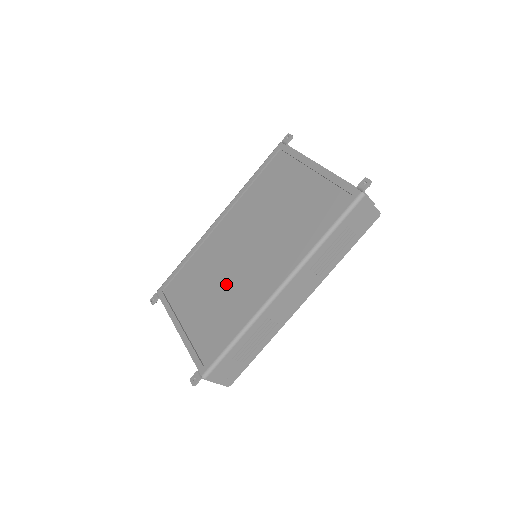
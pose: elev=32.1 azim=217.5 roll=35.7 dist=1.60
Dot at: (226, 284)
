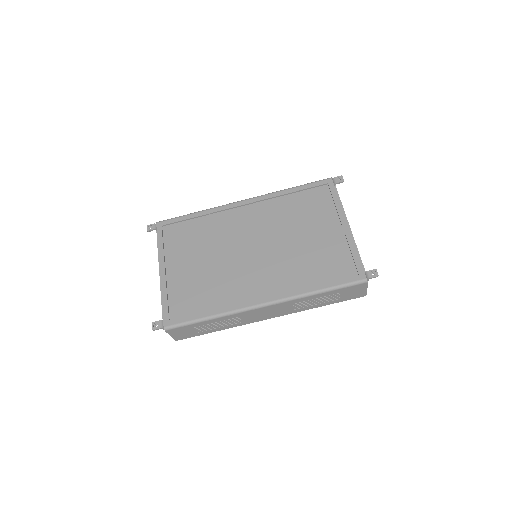
Dot at: (222, 266)
